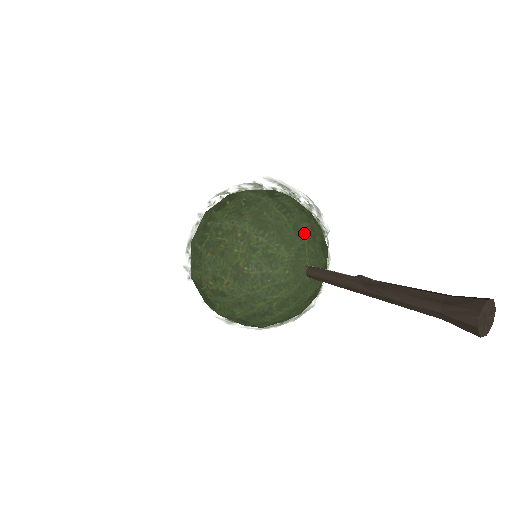
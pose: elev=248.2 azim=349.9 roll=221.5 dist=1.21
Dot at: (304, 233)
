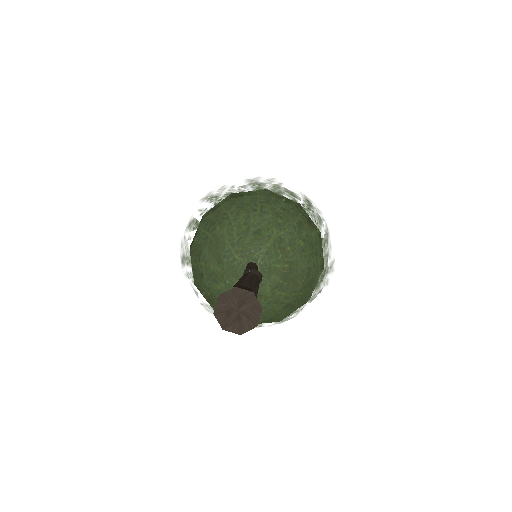
Dot at: (224, 240)
